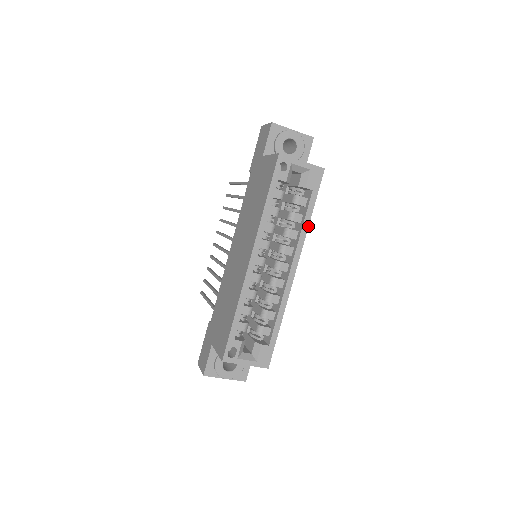
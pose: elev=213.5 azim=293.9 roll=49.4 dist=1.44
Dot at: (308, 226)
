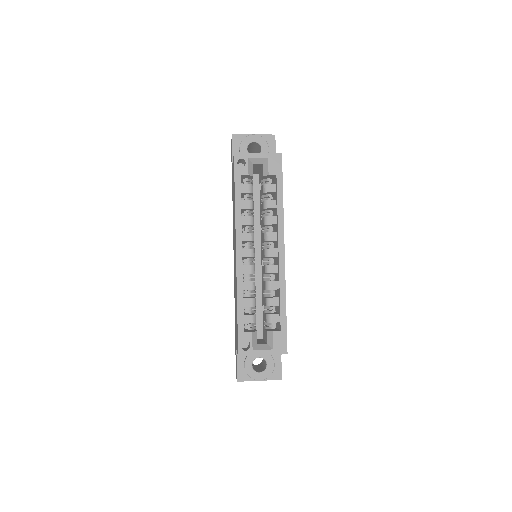
Dot at: (283, 208)
